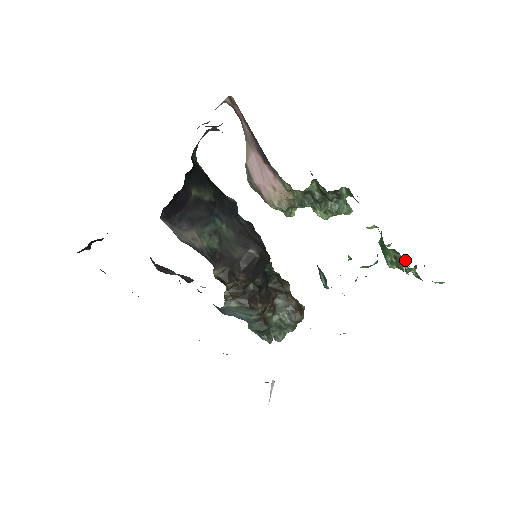
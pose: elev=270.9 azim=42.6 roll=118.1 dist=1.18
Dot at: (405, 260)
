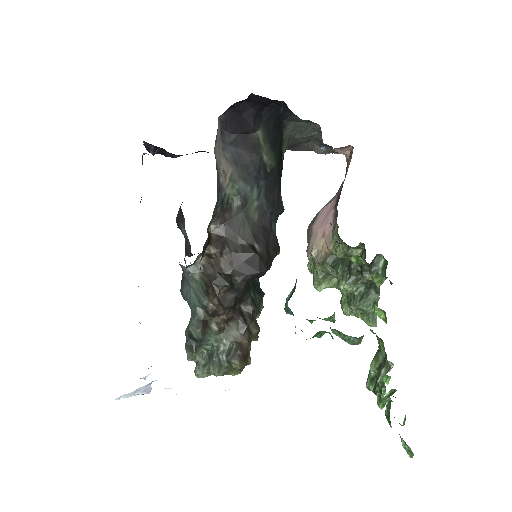
Dot at: (388, 370)
